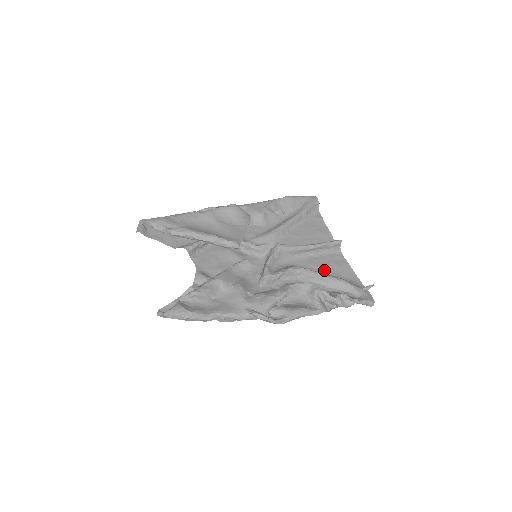
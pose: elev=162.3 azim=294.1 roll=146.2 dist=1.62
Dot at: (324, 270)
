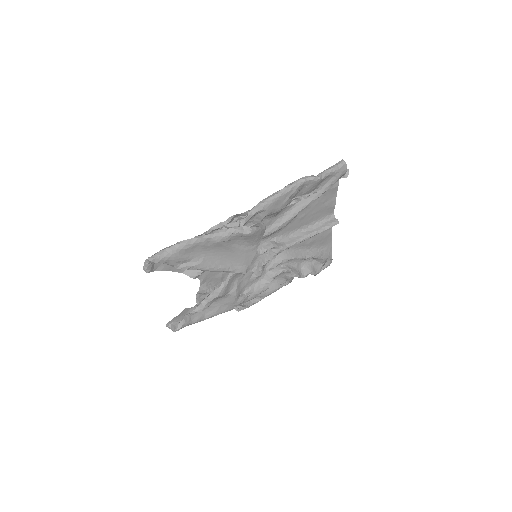
Dot at: (308, 246)
